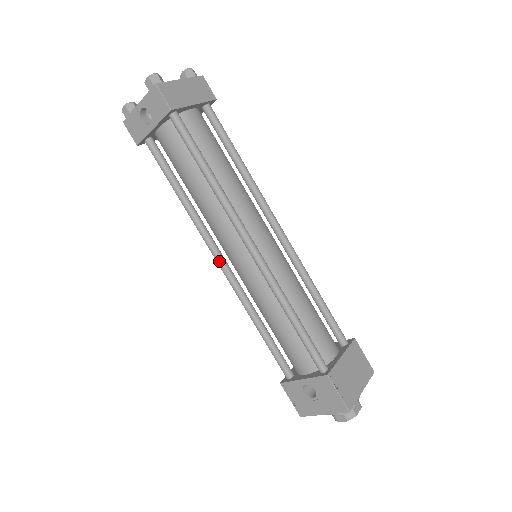
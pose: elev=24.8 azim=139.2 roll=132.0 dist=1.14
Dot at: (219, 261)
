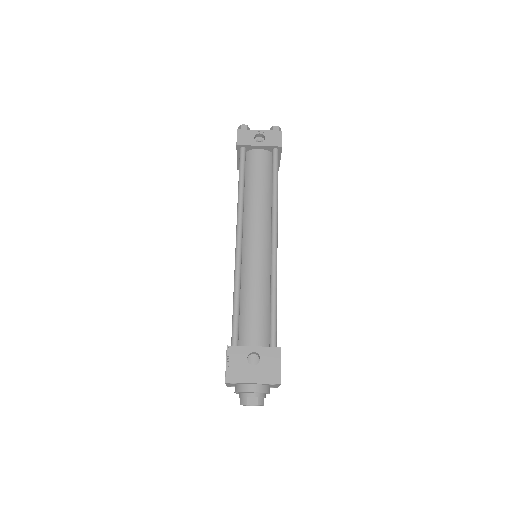
Dot at: (240, 237)
